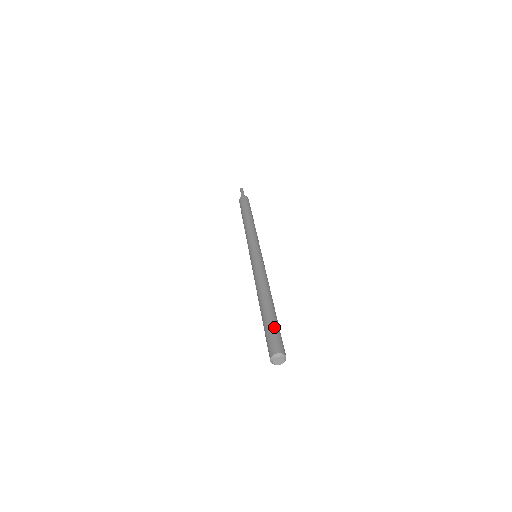
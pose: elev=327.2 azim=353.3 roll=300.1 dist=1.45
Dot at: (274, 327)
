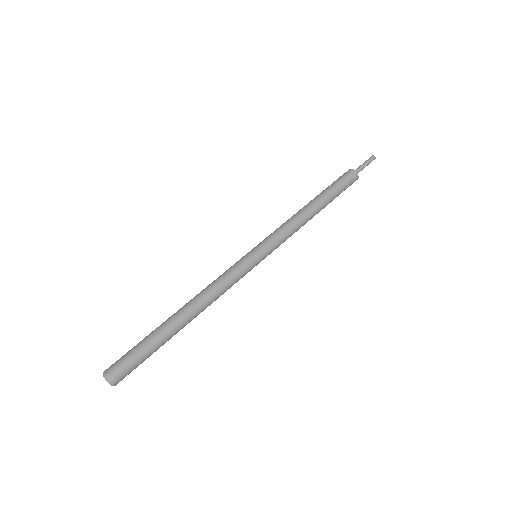
Dot at: (144, 351)
